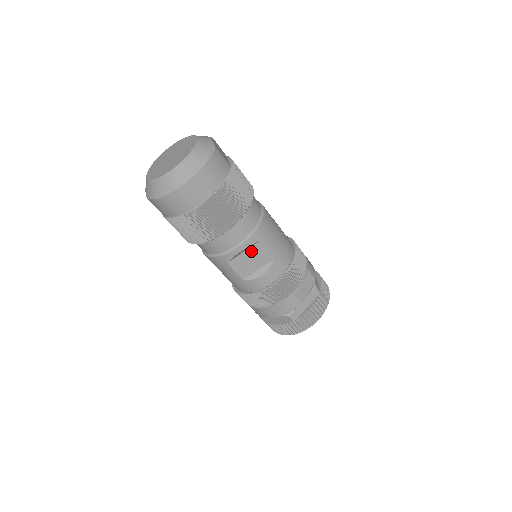
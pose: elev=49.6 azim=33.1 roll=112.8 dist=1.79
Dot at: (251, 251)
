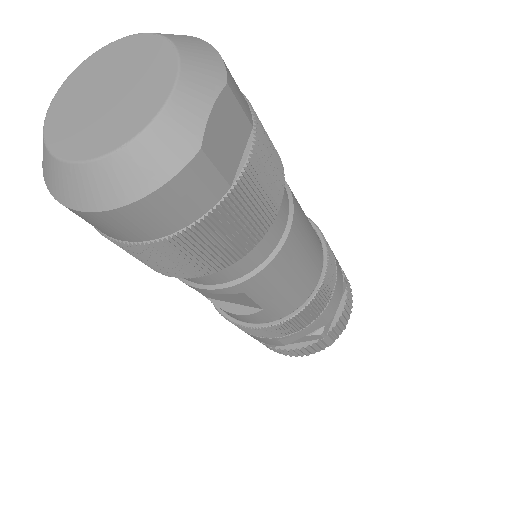
Dot at: occluded
